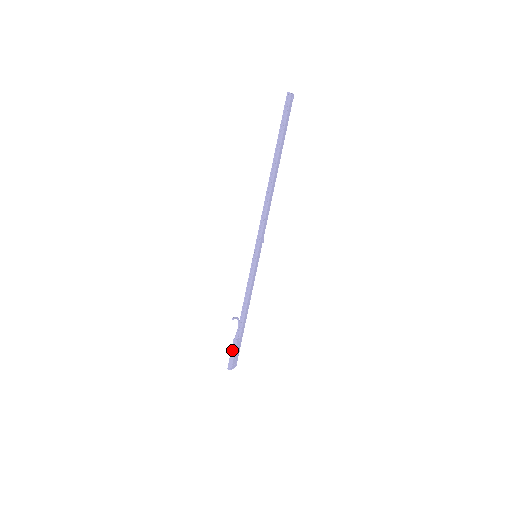
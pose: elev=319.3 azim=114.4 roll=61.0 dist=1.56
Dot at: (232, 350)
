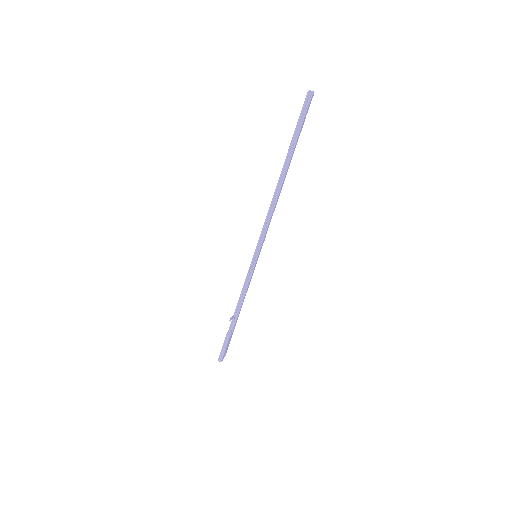
Dot at: (224, 344)
